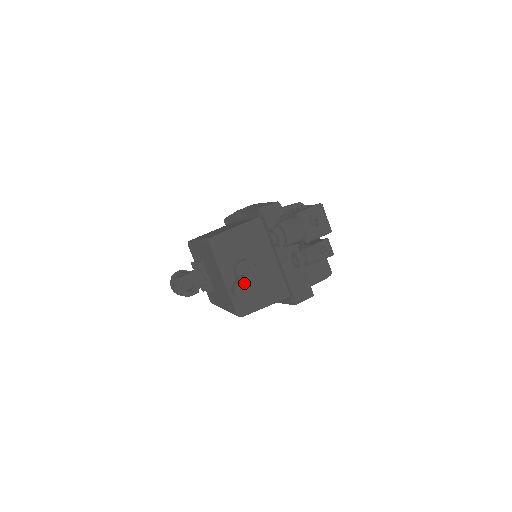
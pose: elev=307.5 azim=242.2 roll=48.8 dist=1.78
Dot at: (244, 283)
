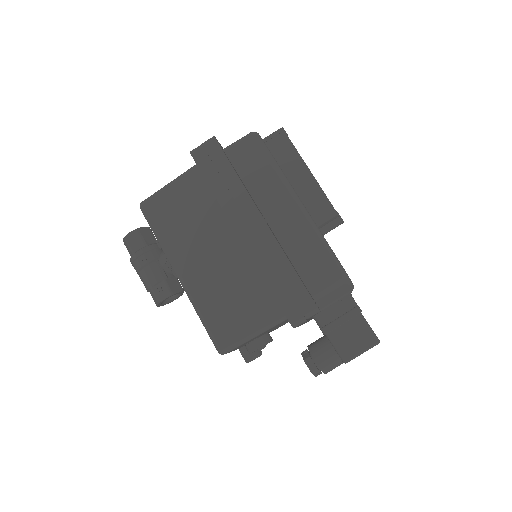
Dot at: occluded
